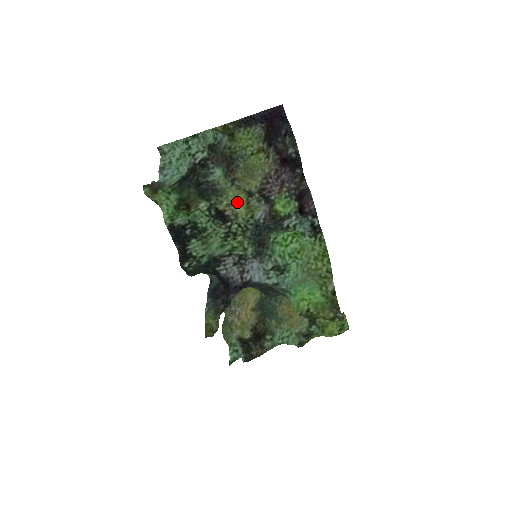
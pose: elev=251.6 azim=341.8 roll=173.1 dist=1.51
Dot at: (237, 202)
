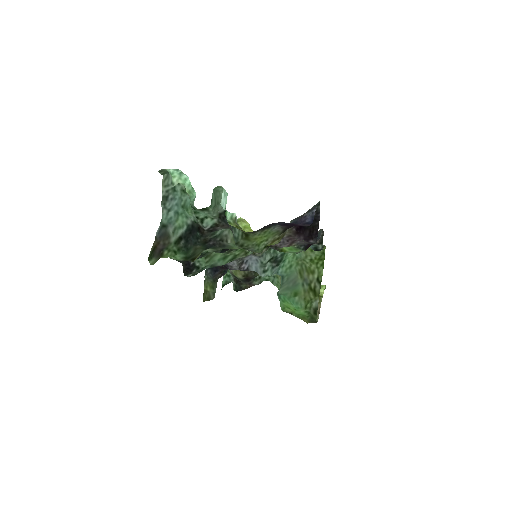
Dot at: occluded
